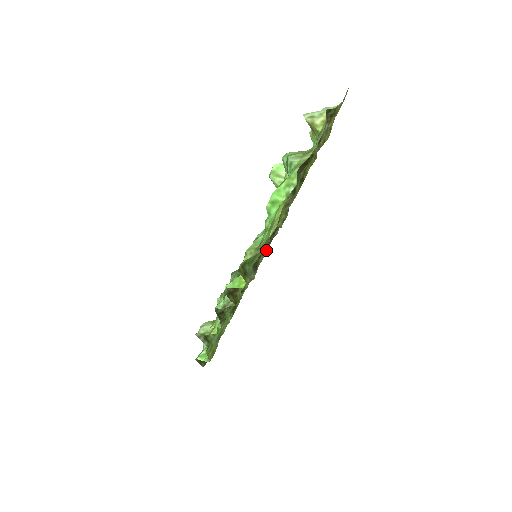
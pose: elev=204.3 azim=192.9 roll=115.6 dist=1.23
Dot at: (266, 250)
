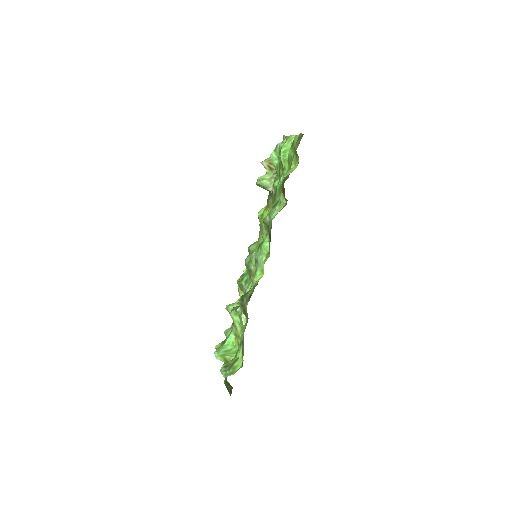
Dot at: occluded
